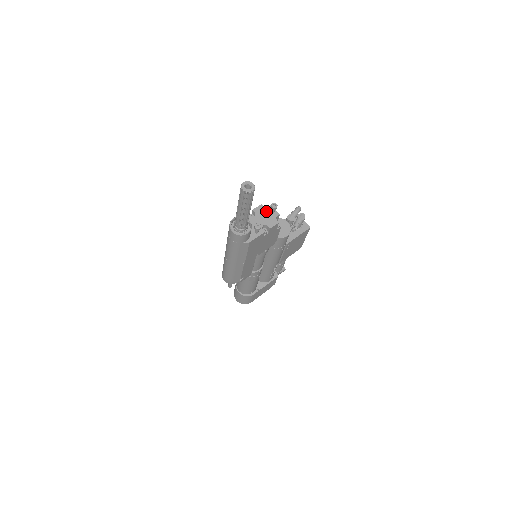
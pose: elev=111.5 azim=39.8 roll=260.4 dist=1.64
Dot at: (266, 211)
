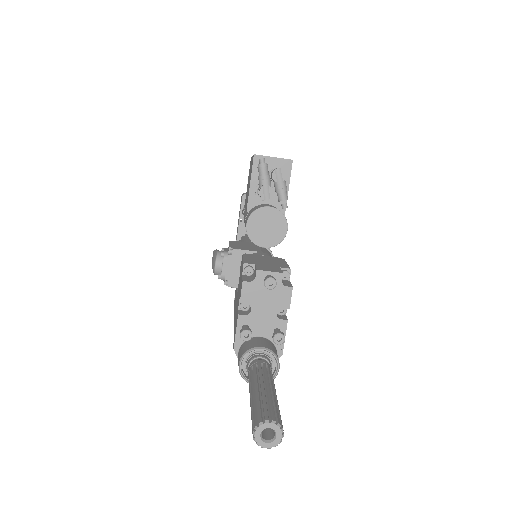
Dot at: (259, 287)
